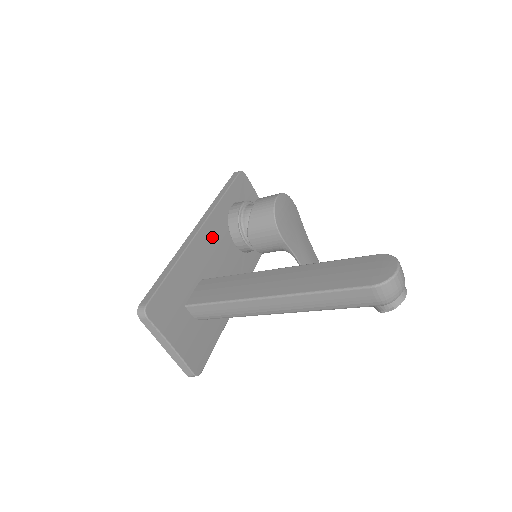
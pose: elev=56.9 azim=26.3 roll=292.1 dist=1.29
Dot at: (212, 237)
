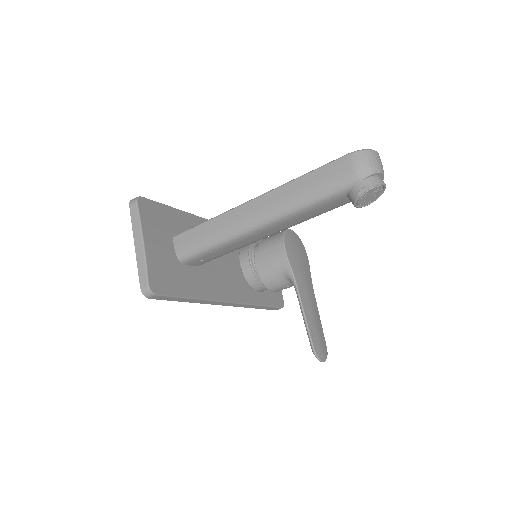
Dot at: occluded
